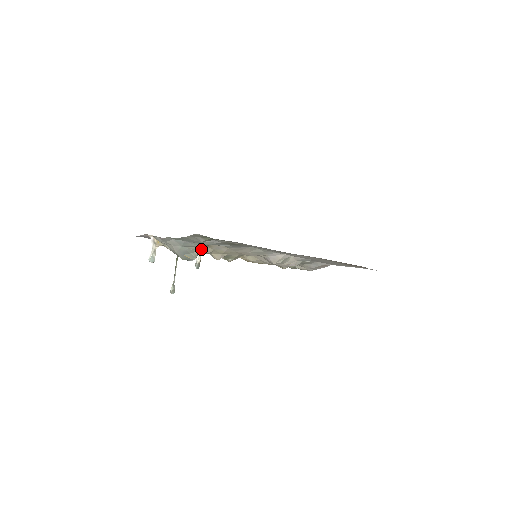
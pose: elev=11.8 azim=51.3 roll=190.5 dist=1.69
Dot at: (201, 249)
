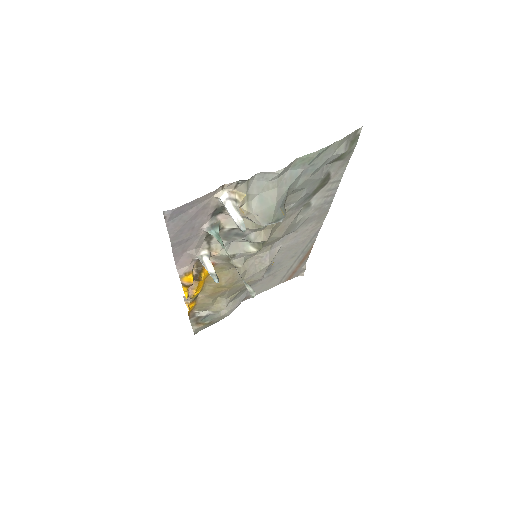
Dot at: occluded
